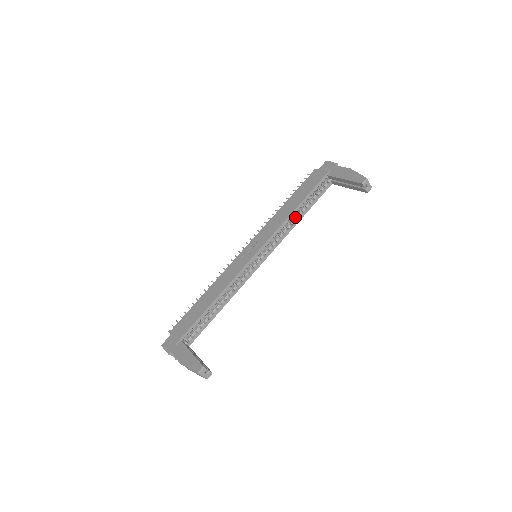
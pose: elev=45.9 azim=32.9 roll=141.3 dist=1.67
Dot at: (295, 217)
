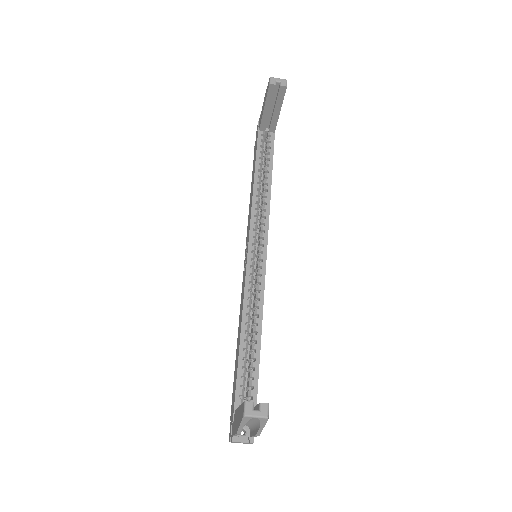
Dot at: (263, 188)
